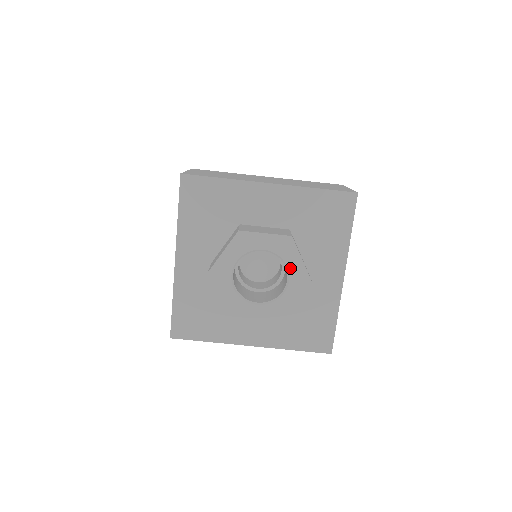
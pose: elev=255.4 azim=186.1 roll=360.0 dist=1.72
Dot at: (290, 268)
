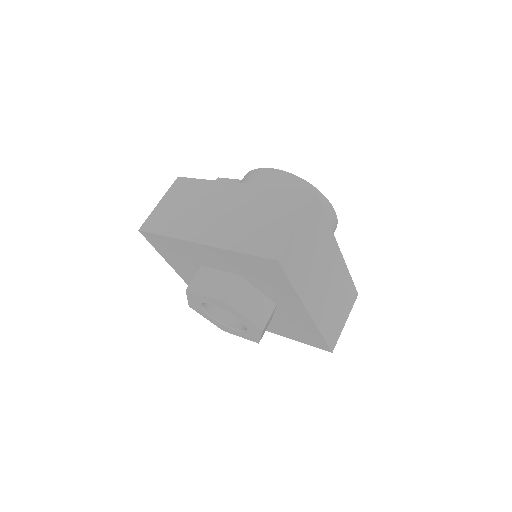
Dot at: (239, 319)
